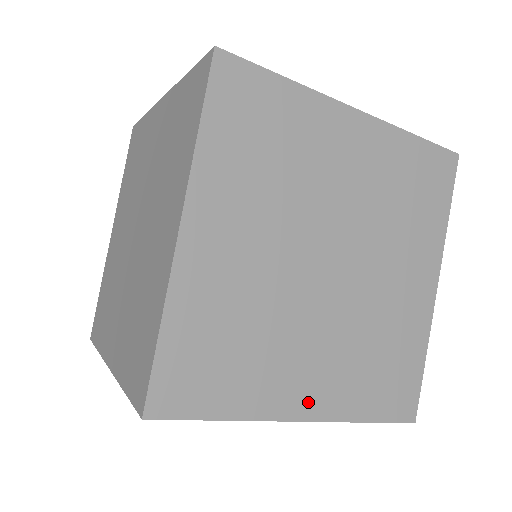
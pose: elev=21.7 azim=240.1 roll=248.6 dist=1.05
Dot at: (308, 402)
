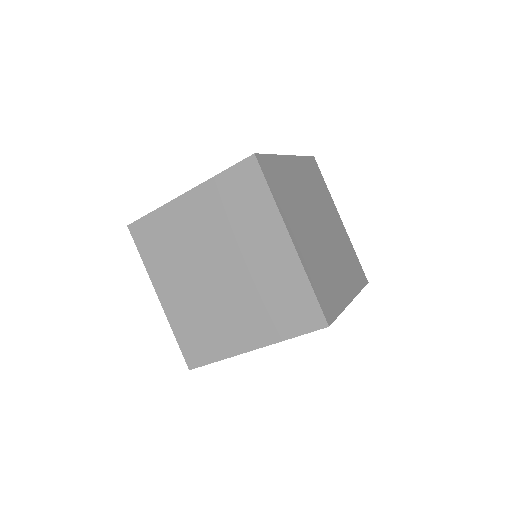
Dot at: (348, 292)
